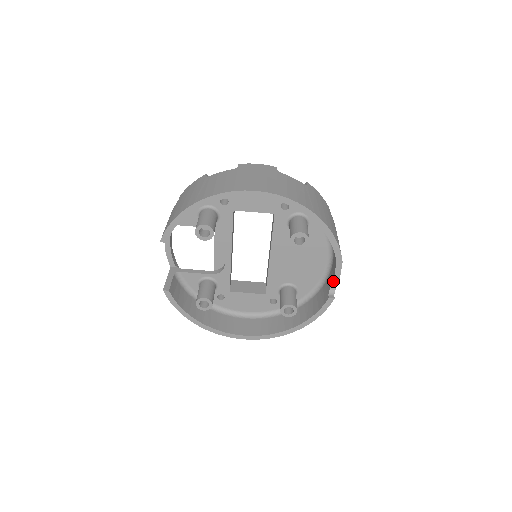
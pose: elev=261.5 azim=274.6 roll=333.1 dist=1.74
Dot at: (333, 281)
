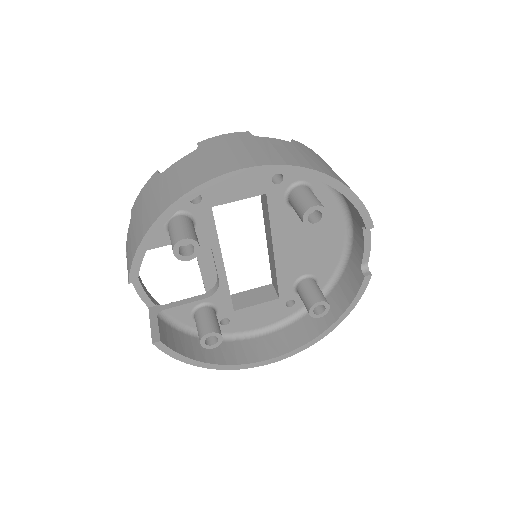
Dot at: (363, 254)
